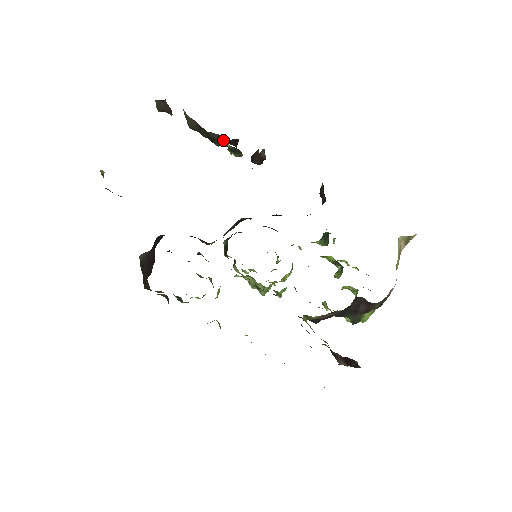
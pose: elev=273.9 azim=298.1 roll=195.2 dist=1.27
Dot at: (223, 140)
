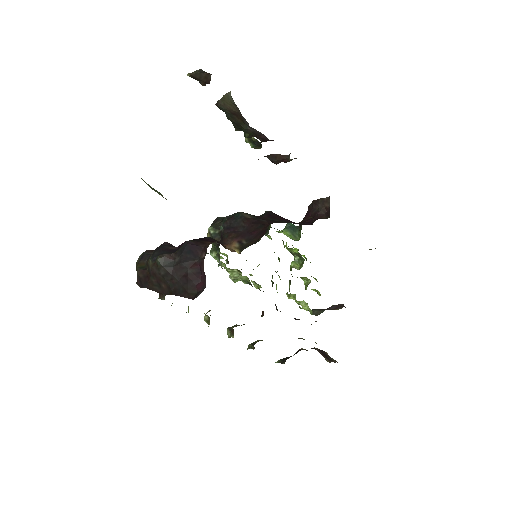
Dot at: (256, 135)
